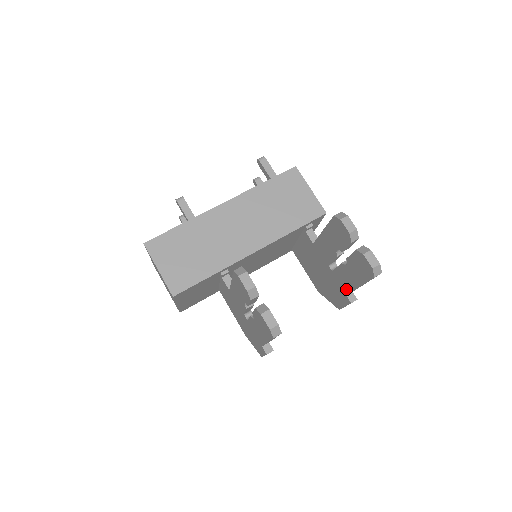
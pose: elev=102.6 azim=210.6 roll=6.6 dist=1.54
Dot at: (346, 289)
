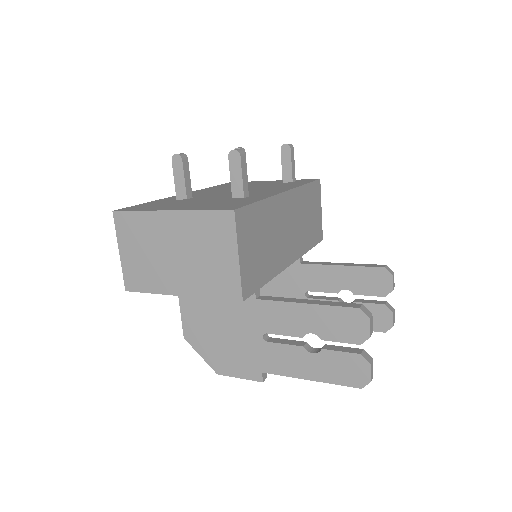
Dot at: occluded
